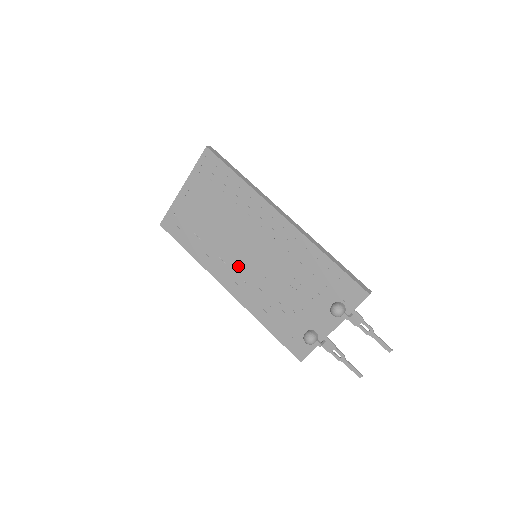
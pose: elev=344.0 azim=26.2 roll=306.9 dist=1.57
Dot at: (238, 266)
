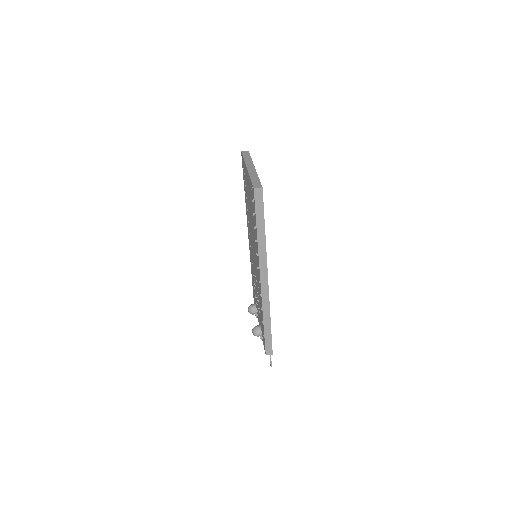
Dot at: occluded
